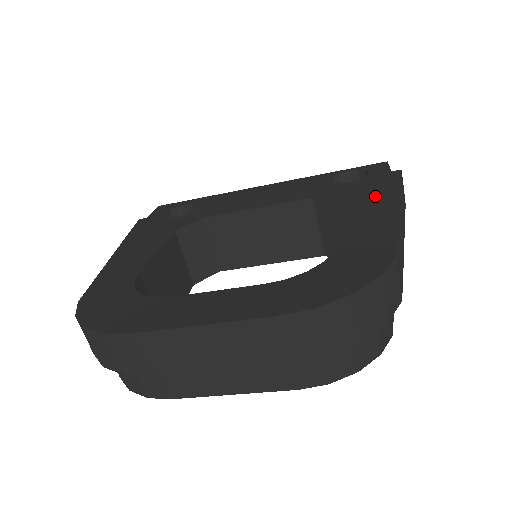
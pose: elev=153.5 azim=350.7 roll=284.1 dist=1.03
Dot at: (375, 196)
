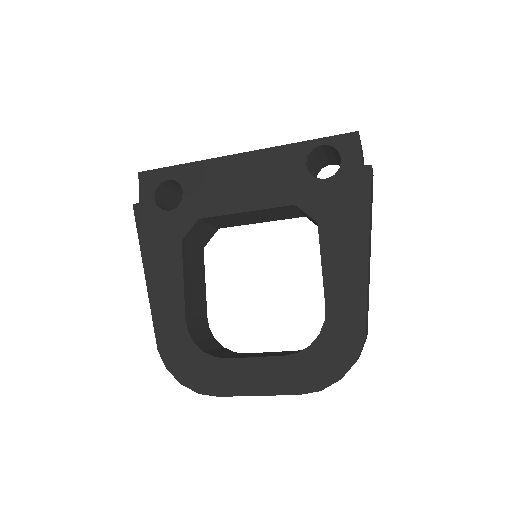
Dot at: (349, 226)
